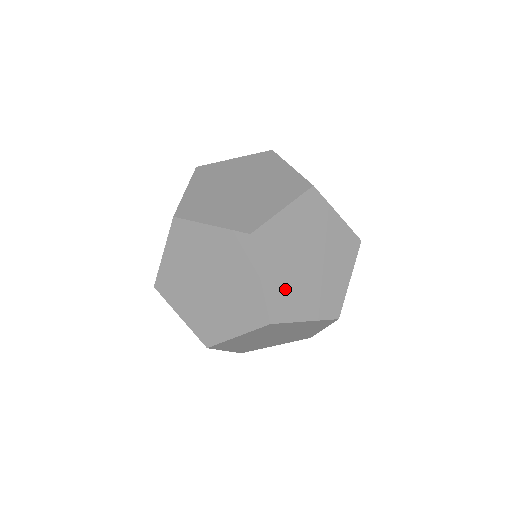
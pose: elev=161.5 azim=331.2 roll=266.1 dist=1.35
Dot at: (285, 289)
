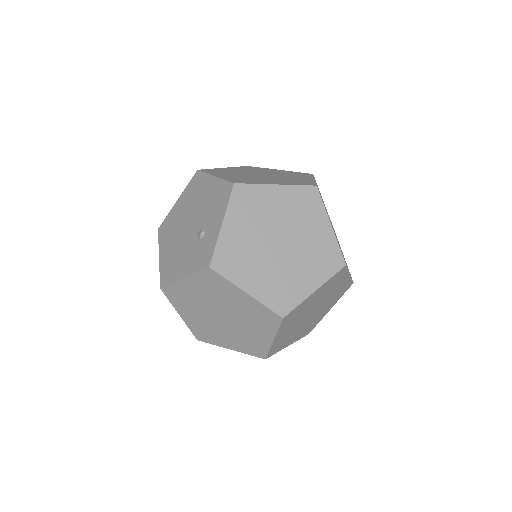
Dot at: occluded
